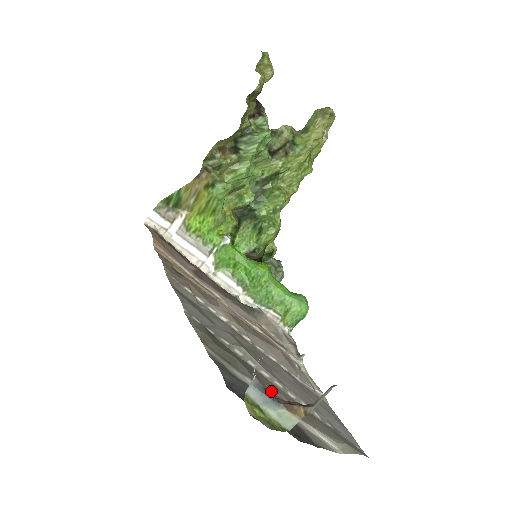
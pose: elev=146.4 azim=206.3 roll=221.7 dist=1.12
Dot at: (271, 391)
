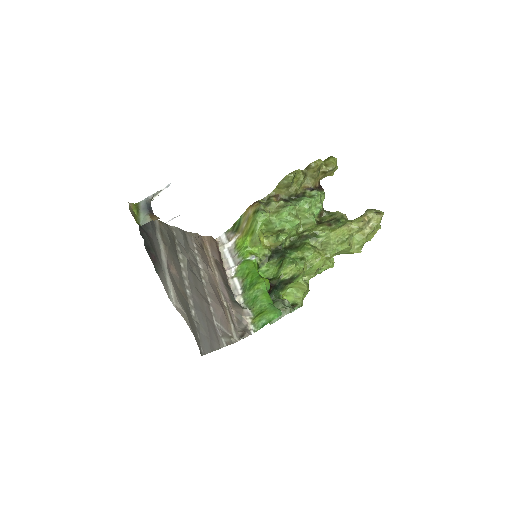
Dot at: (172, 265)
